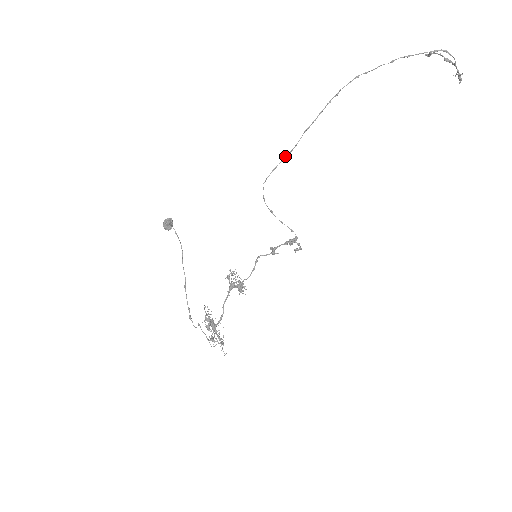
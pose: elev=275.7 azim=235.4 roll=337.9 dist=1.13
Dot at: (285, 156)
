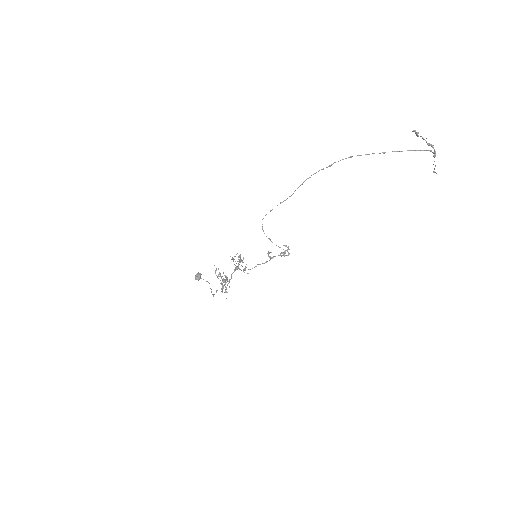
Dot at: occluded
